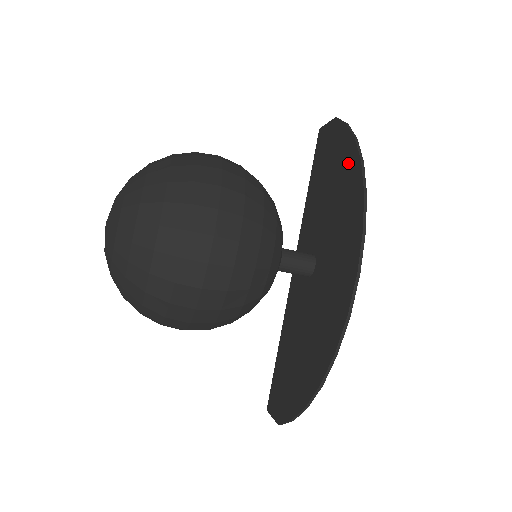
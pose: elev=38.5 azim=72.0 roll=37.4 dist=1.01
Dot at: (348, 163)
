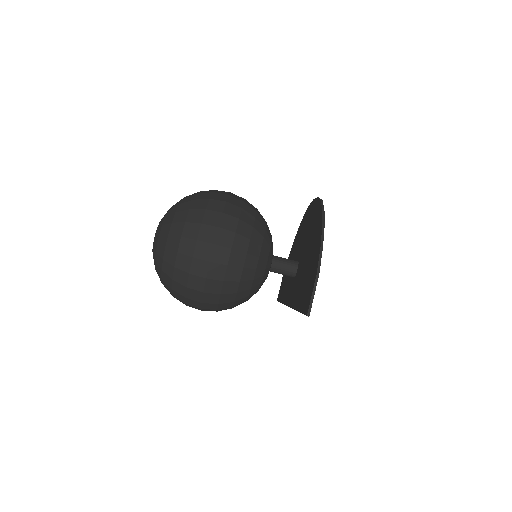
Dot at: (294, 243)
